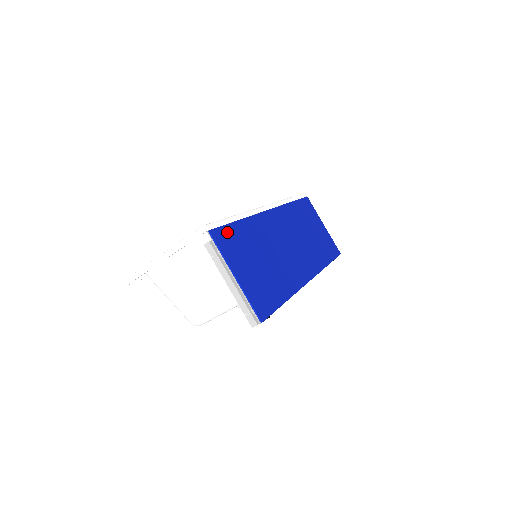
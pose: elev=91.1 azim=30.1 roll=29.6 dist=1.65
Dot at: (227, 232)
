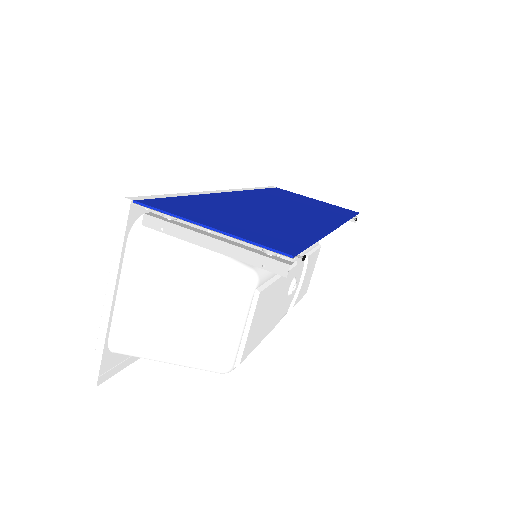
Dot at: (169, 202)
